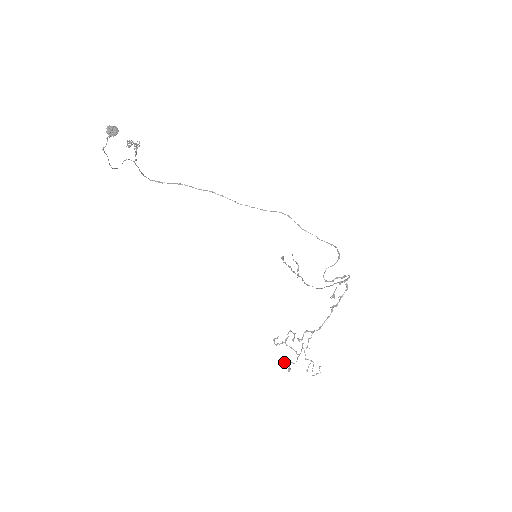
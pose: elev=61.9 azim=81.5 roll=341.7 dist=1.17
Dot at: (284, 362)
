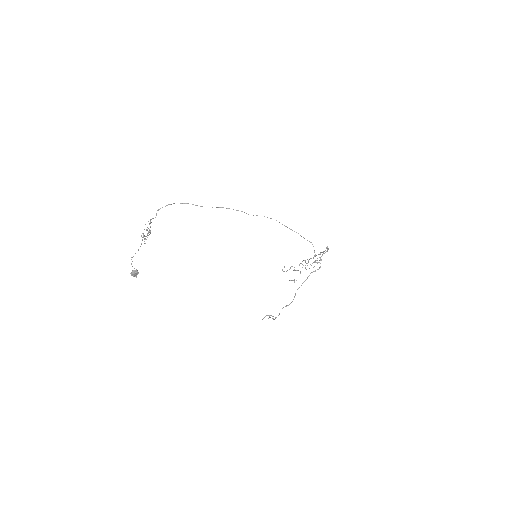
Dot at: occluded
